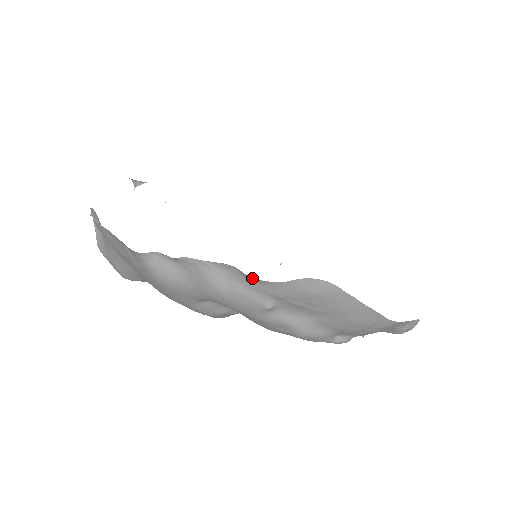
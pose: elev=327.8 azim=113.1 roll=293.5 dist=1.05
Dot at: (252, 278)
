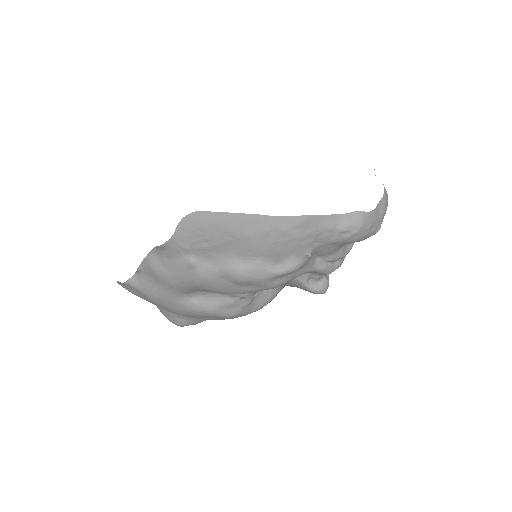
Dot at: (161, 246)
